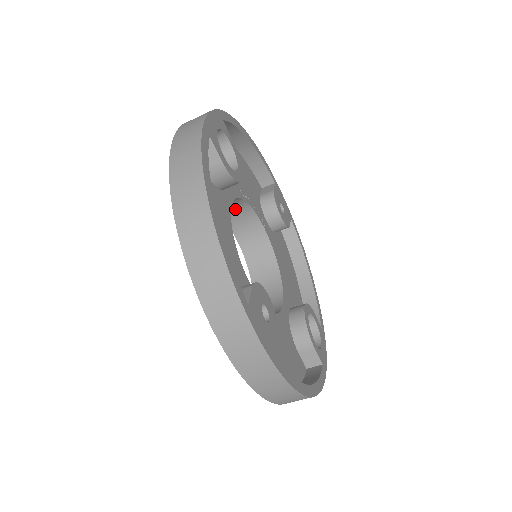
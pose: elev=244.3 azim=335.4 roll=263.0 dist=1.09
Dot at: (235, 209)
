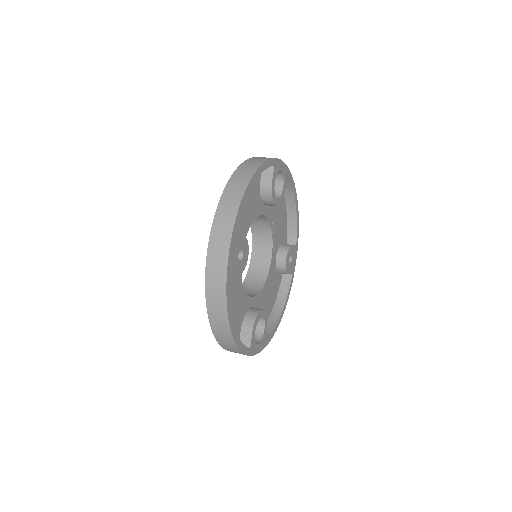
Dot at: (262, 232)
